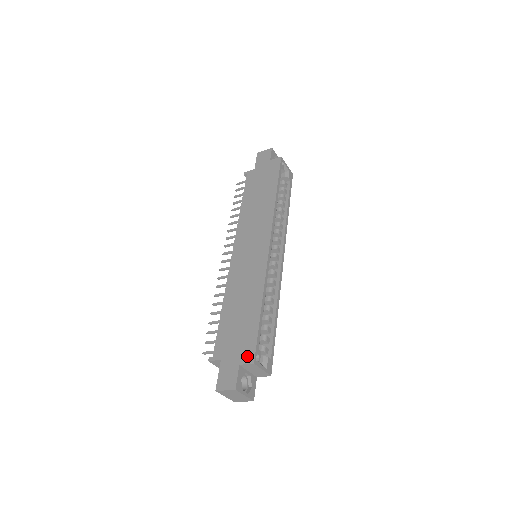
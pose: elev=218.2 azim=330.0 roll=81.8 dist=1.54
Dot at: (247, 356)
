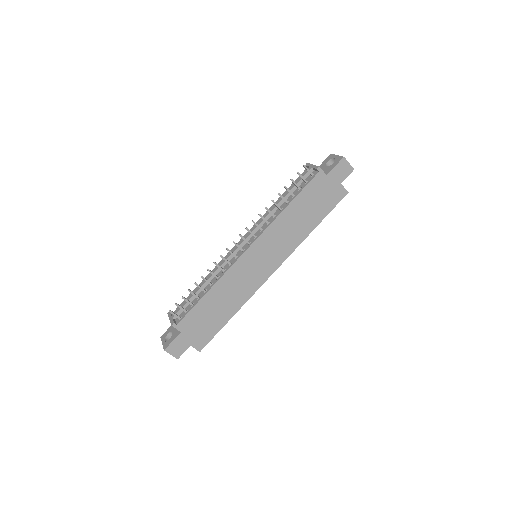
Dot at: (199, 344)
